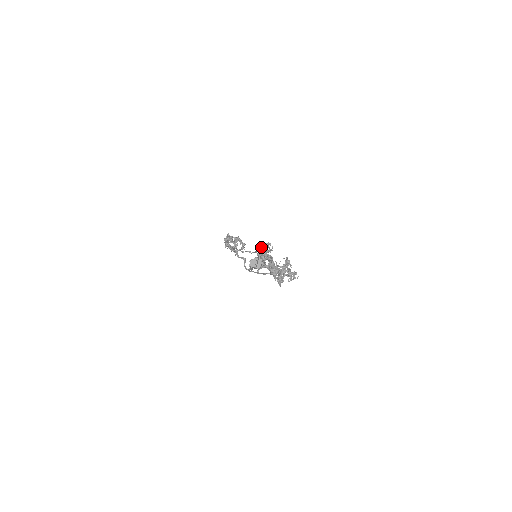
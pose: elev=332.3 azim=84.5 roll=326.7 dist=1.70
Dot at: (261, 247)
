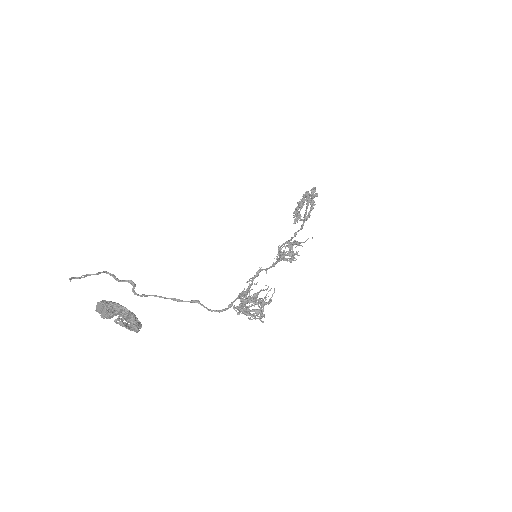
Dot at: (287, 242)
